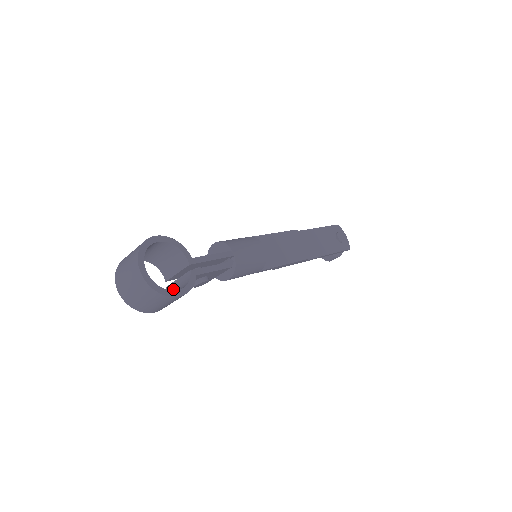
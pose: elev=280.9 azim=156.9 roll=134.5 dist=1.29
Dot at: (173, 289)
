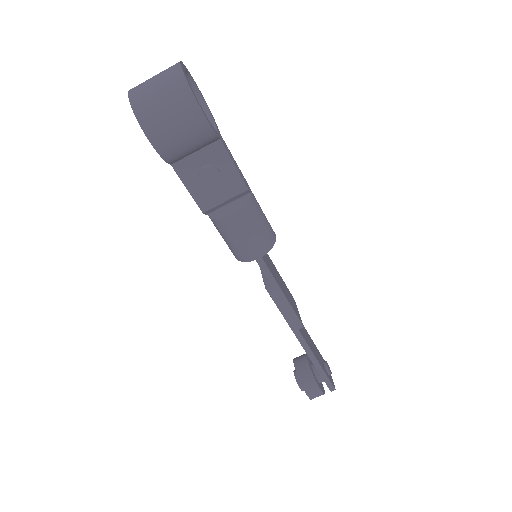
Dot at: occluded
